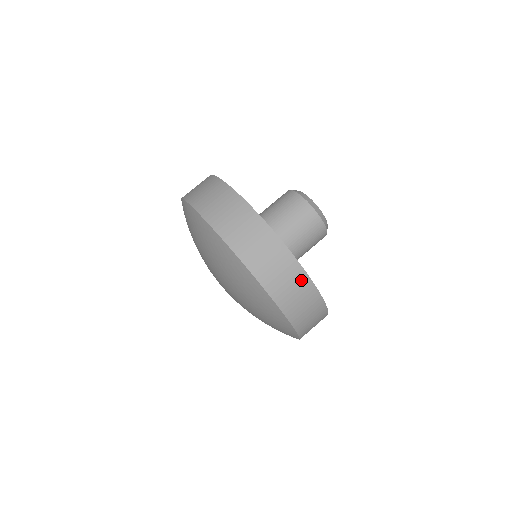
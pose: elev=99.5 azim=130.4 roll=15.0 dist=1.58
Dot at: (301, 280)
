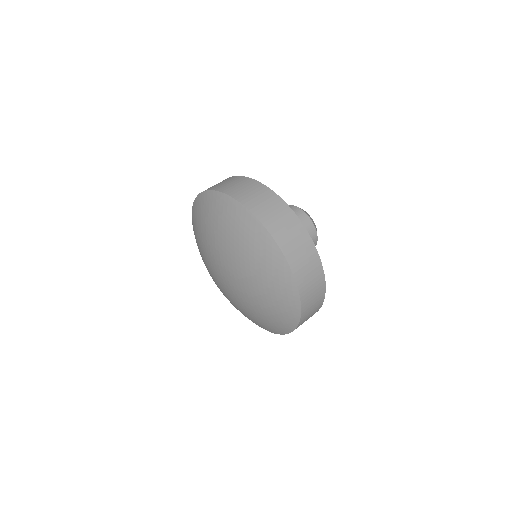
Dot at: (320, 301)
